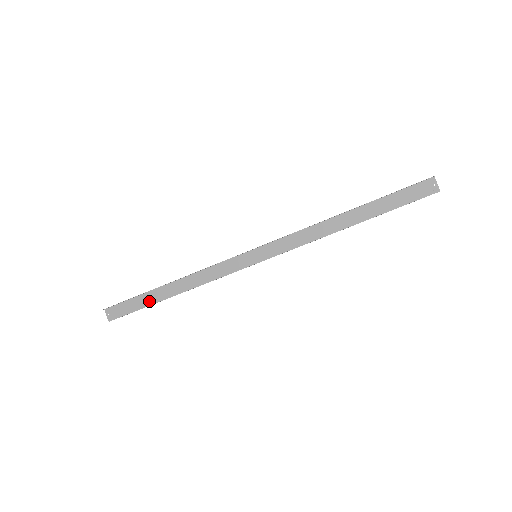
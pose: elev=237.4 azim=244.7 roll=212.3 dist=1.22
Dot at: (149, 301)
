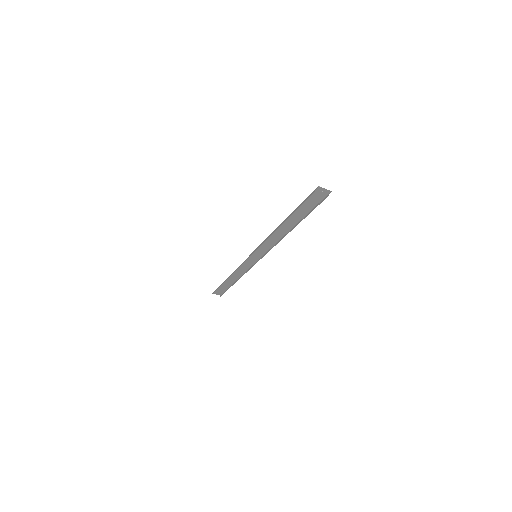
Dot at: (228, 285)
